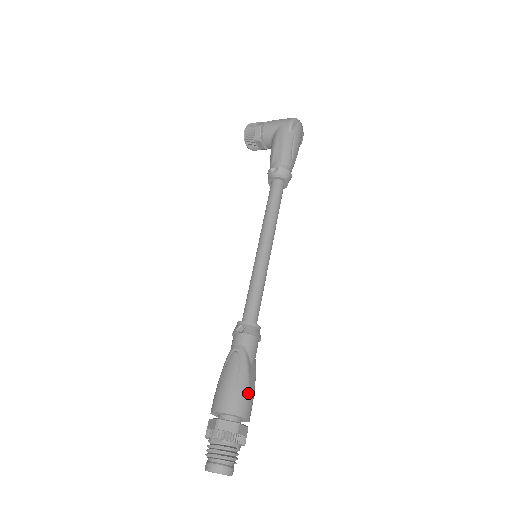
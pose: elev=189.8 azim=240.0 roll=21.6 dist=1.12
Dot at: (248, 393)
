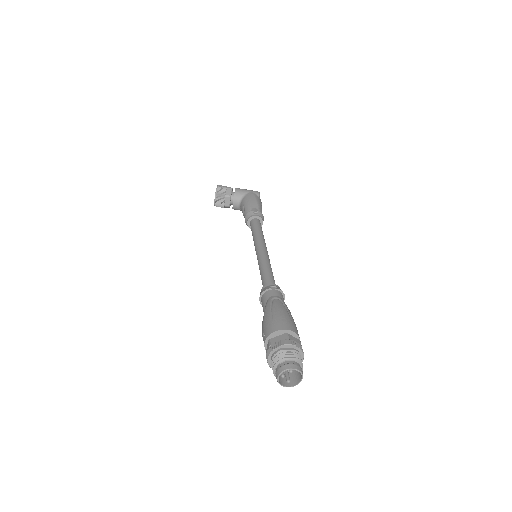
Dot at: (296, 327)
